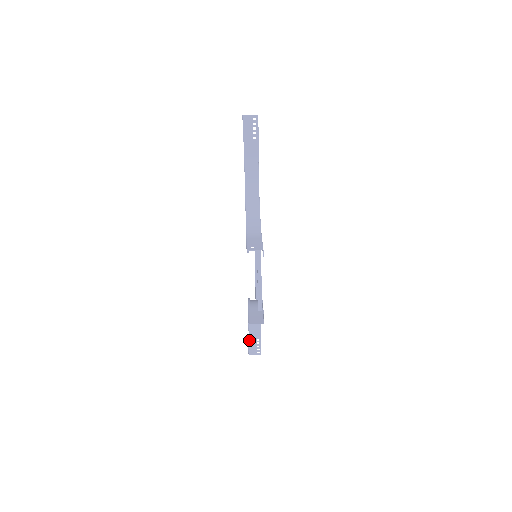
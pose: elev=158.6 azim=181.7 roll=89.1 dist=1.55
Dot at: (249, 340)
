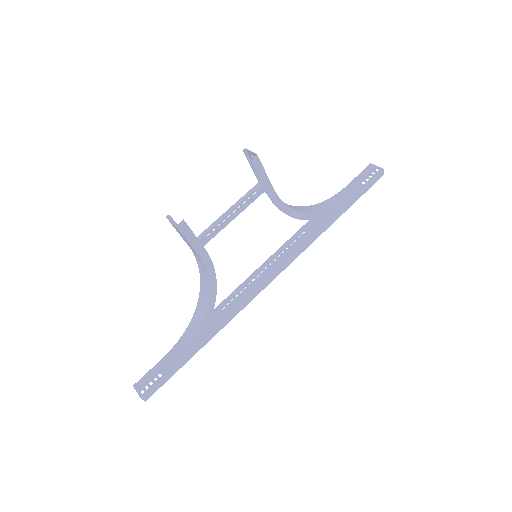
Dot at: (154, 367)
